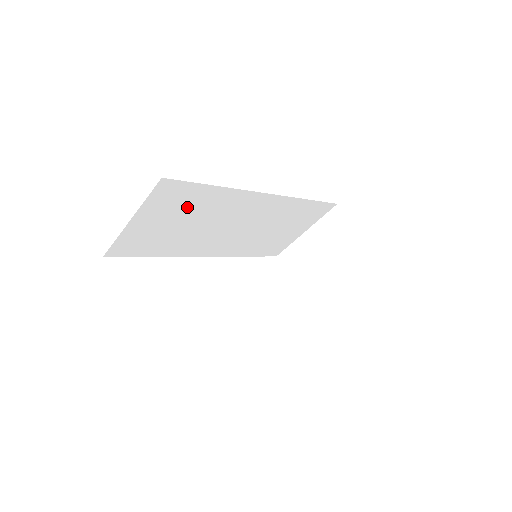
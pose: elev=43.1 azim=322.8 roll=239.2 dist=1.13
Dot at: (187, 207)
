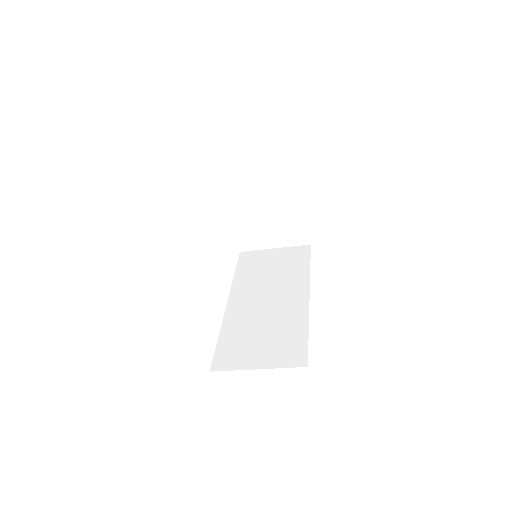
Dot at: occluded
